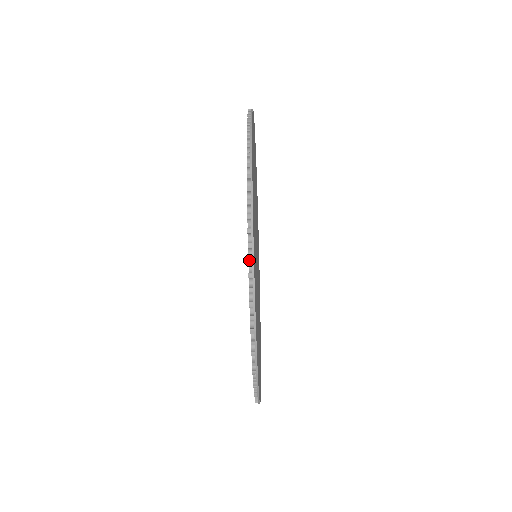
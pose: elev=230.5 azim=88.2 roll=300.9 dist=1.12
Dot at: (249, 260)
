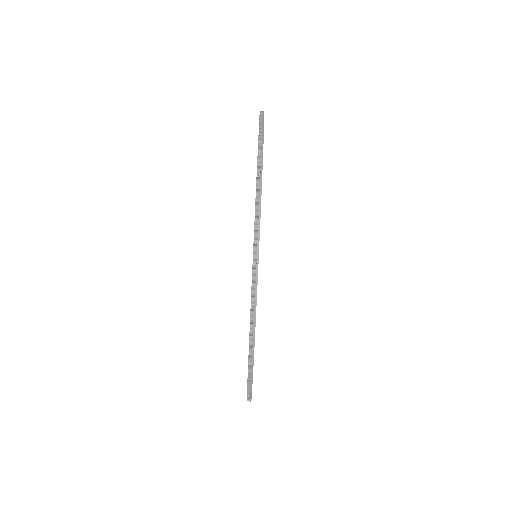
Dot at: occluded
